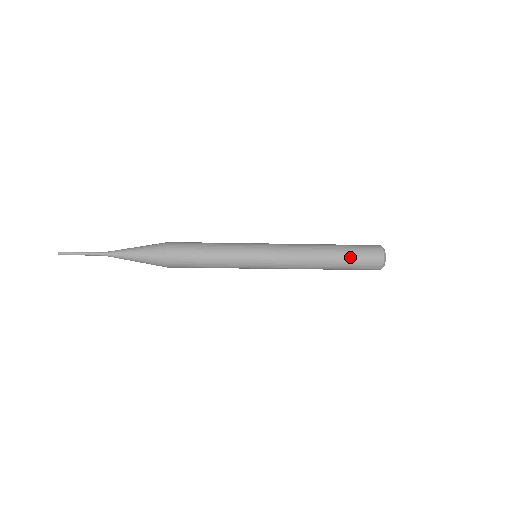
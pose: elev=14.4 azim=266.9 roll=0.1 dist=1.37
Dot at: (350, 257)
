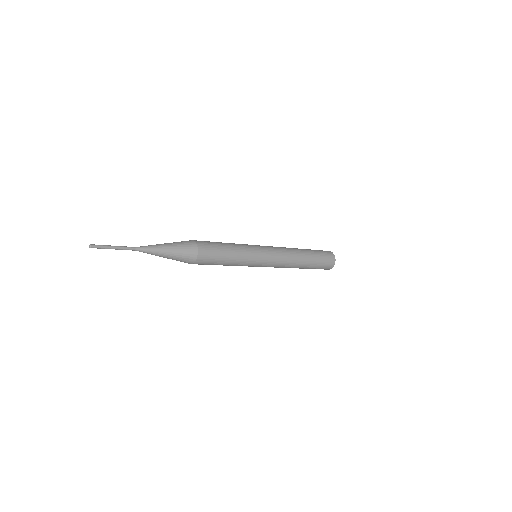
Dot at: (318, 257)
